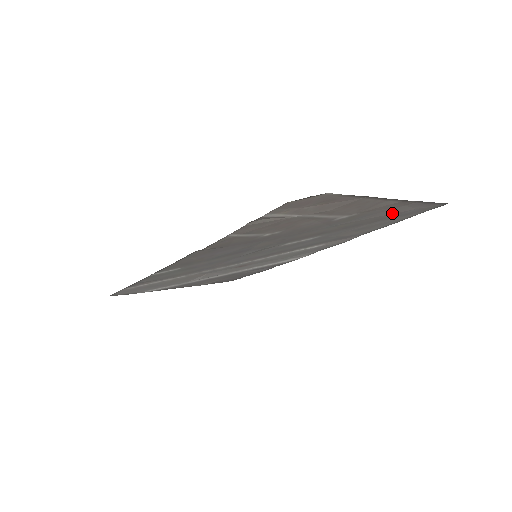
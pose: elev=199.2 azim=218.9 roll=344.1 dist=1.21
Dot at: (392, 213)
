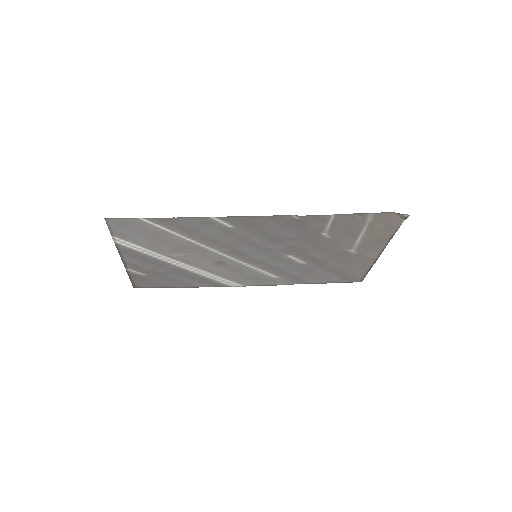
Dot at: (350, 269)
